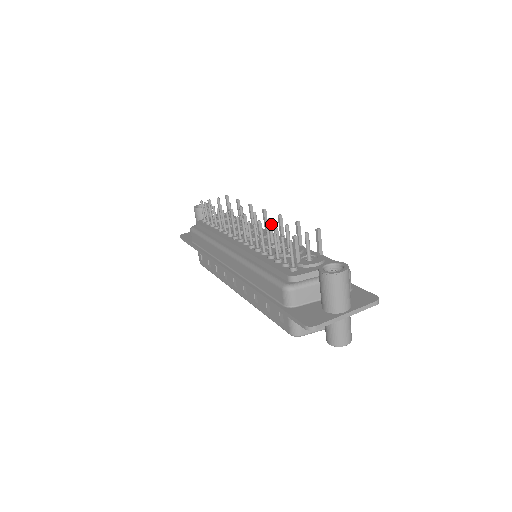
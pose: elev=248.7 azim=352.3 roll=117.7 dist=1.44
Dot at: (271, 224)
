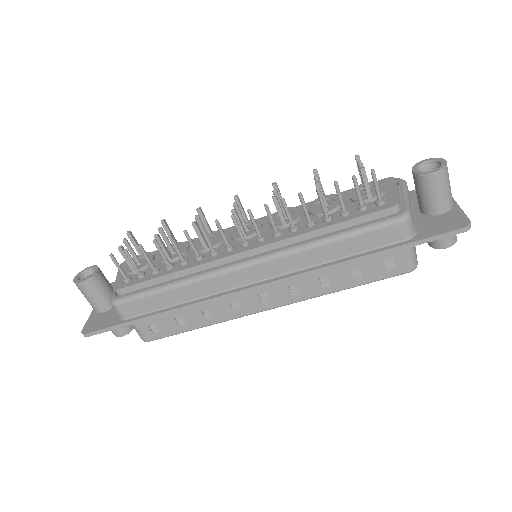
Dot at: occluded
